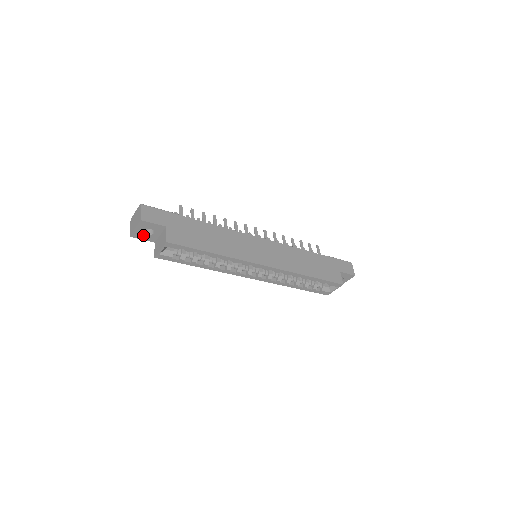
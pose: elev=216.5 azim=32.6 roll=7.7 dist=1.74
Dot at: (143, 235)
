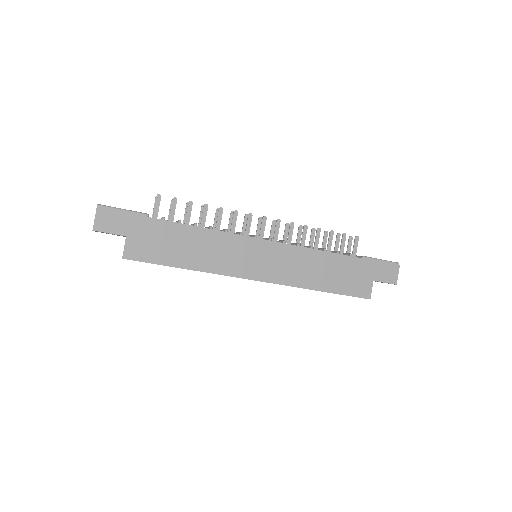
Dot at: occluded
